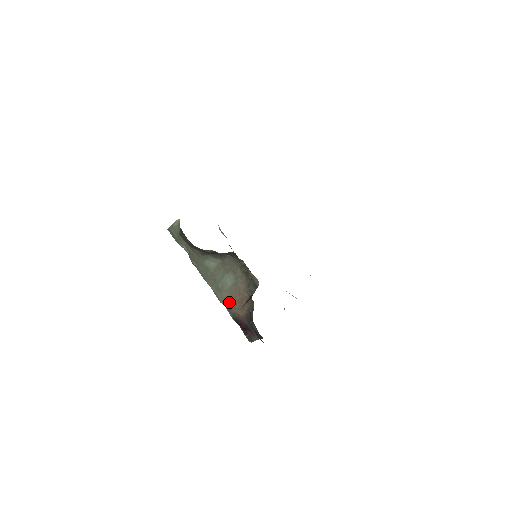
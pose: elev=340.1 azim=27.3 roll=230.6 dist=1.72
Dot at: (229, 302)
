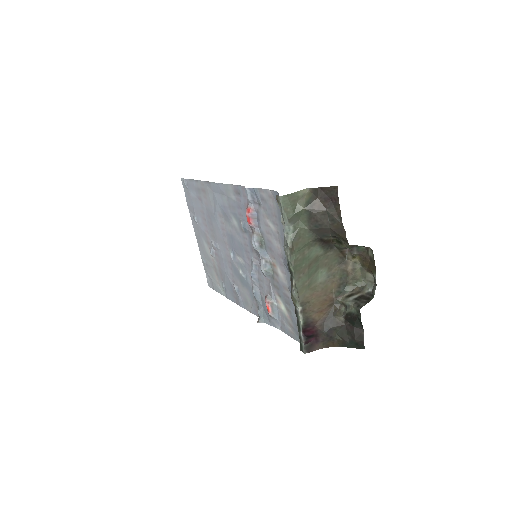
Dot at: (309, 303)
